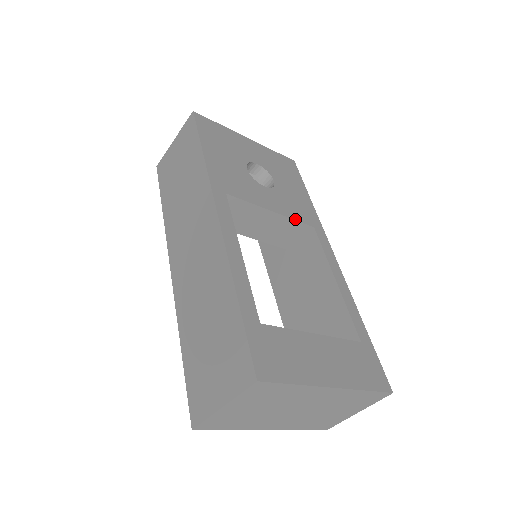
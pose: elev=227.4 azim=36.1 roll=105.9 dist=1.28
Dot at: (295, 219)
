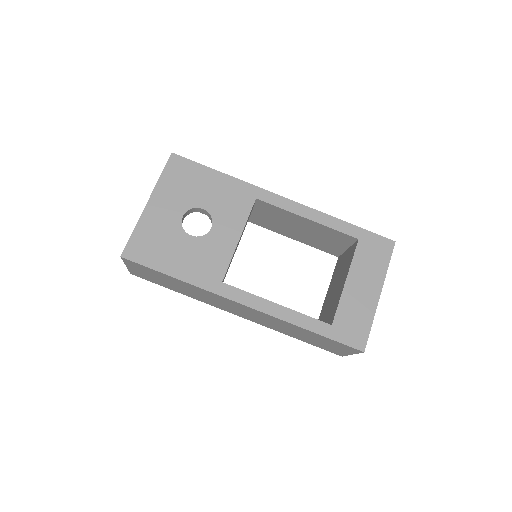
Dot at: (247, 217)
